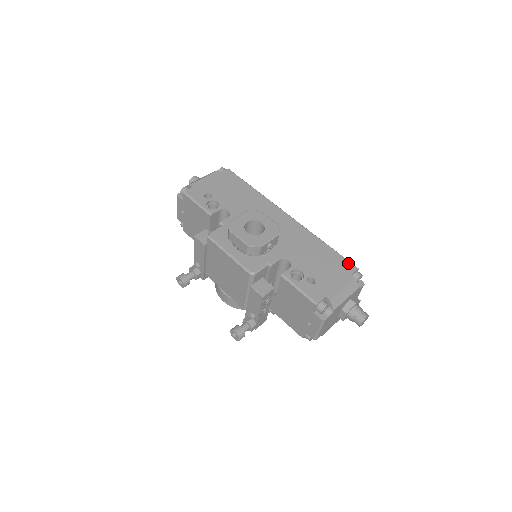
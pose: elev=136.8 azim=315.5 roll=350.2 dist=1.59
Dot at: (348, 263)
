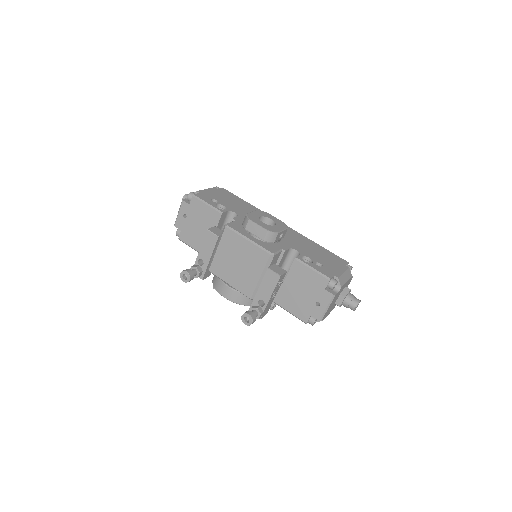
Dot at: (340, 258)
